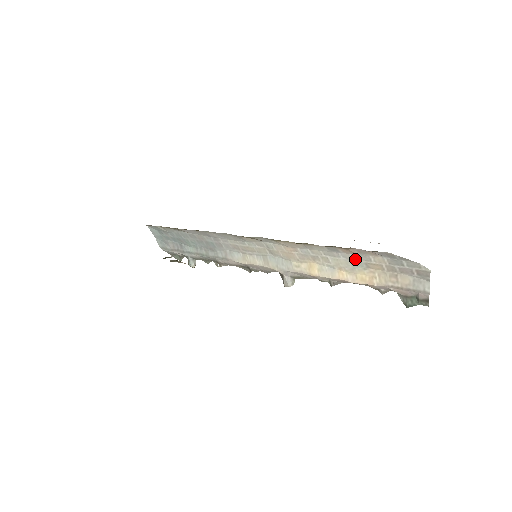
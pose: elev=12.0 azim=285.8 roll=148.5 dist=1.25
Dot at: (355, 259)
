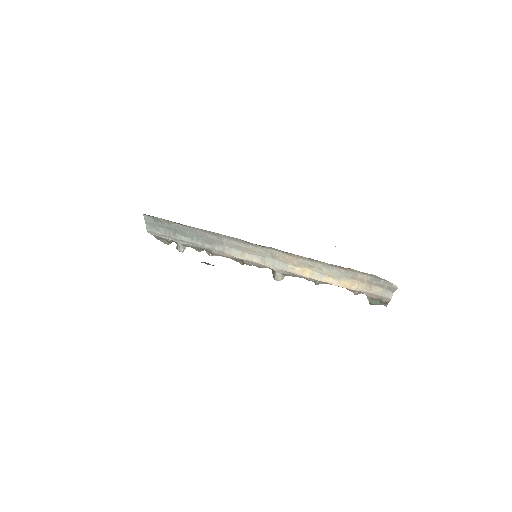
Dot at: (345, 273)
